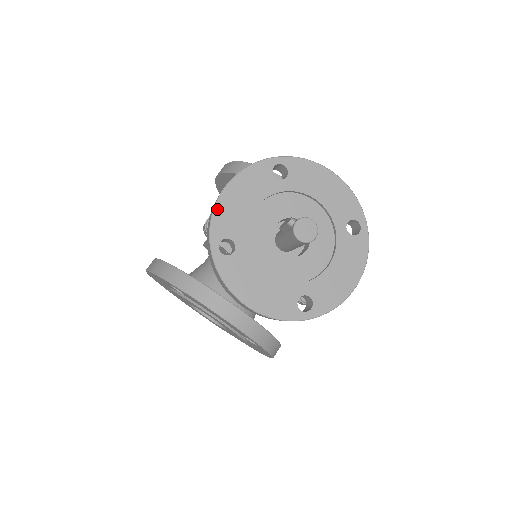
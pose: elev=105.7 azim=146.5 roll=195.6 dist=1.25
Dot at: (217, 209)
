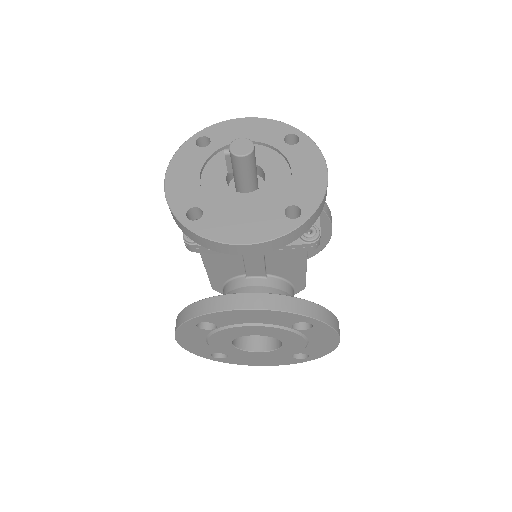
Dot at: (168, 194)
